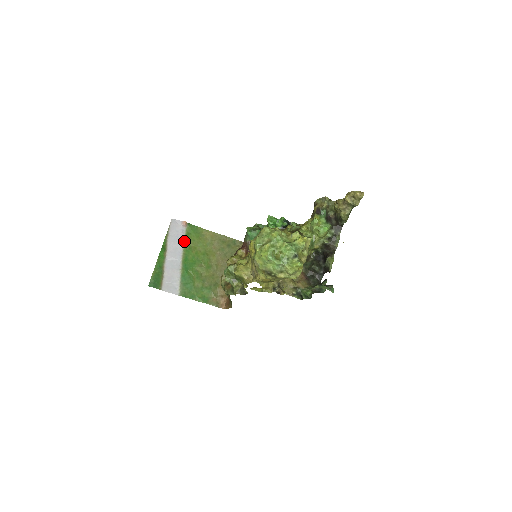
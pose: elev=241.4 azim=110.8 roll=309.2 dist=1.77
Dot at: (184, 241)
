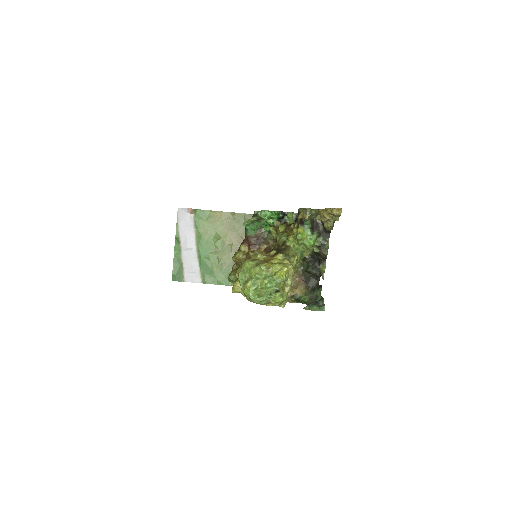
Dot at: (194, 228)
